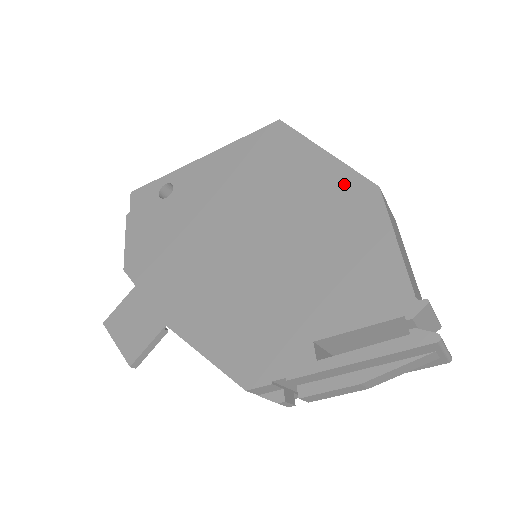
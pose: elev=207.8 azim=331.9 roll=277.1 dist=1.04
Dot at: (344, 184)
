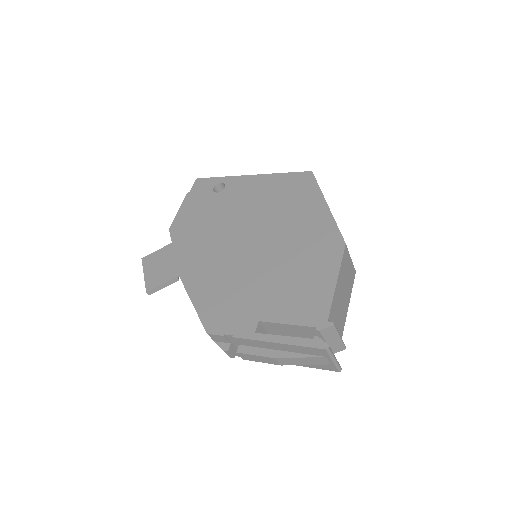
Dot at: (327, 233)
